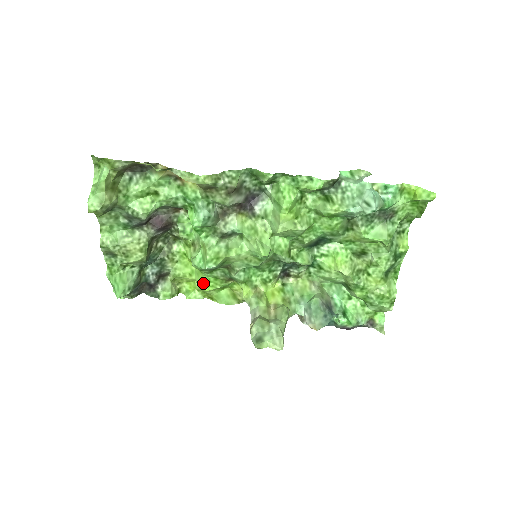
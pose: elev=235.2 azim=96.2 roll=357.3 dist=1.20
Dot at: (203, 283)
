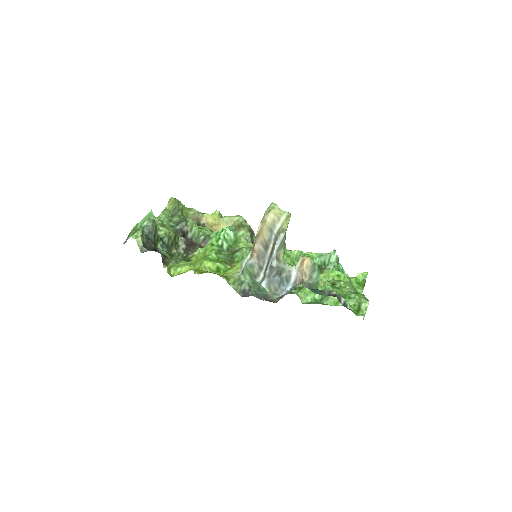
Dot at: (204, 259)
